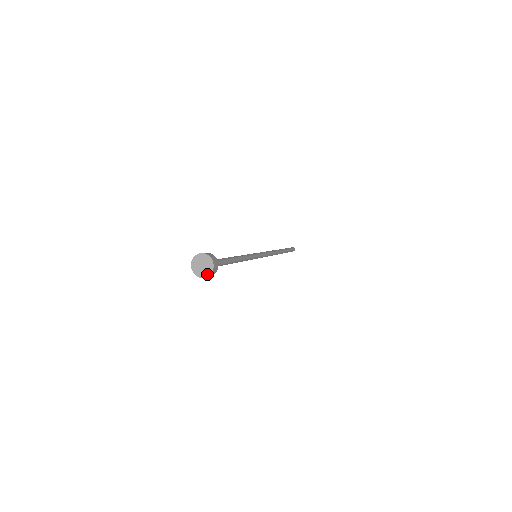
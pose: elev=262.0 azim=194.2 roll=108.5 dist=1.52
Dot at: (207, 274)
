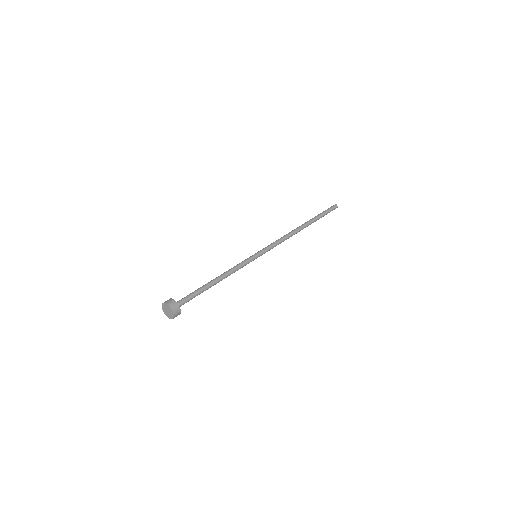
Dot at: (172, 316)
